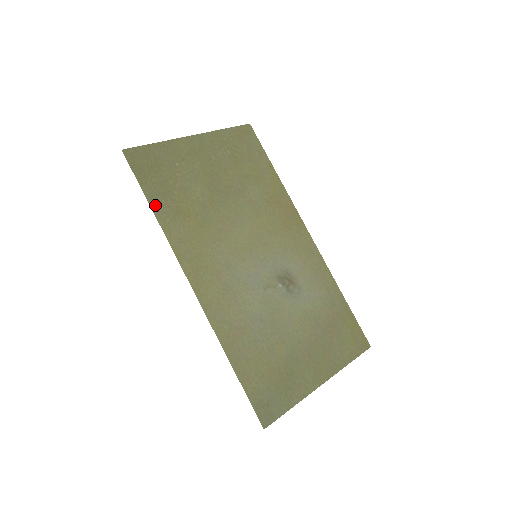
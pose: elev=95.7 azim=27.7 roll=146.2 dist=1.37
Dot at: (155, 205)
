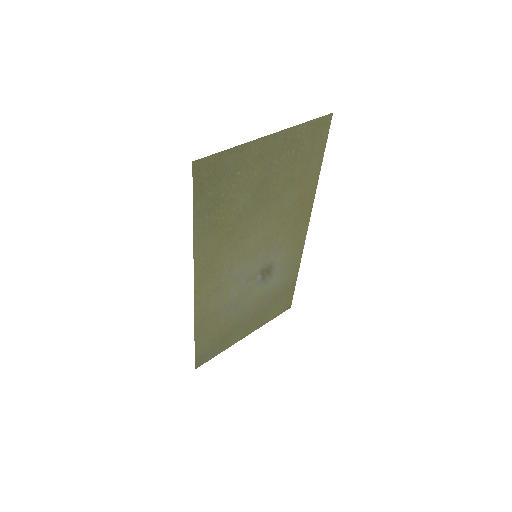
Dot at: (198, 222)
